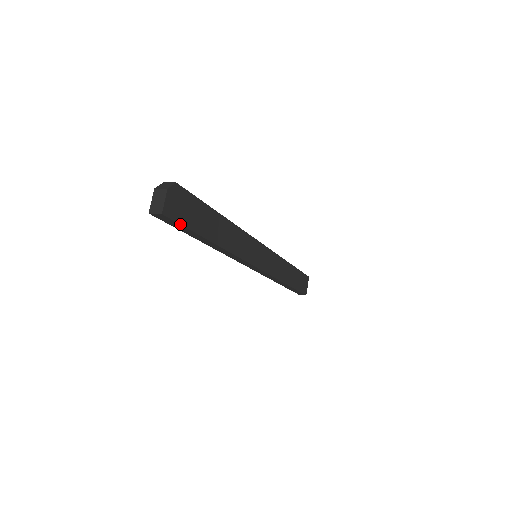
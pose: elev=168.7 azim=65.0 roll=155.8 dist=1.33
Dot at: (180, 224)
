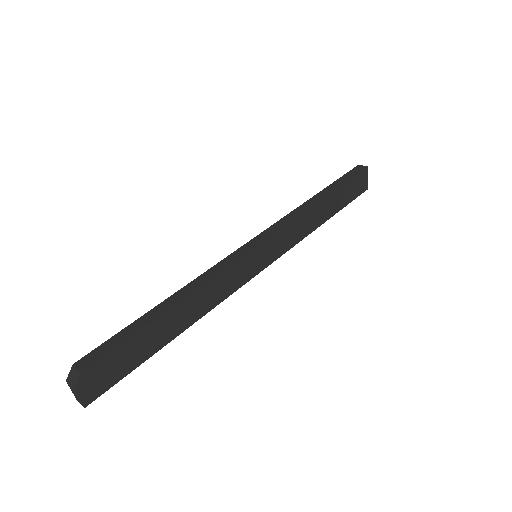
Dot at: occluded
